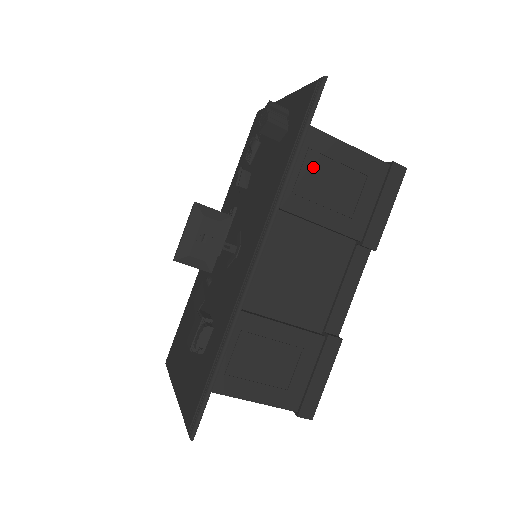
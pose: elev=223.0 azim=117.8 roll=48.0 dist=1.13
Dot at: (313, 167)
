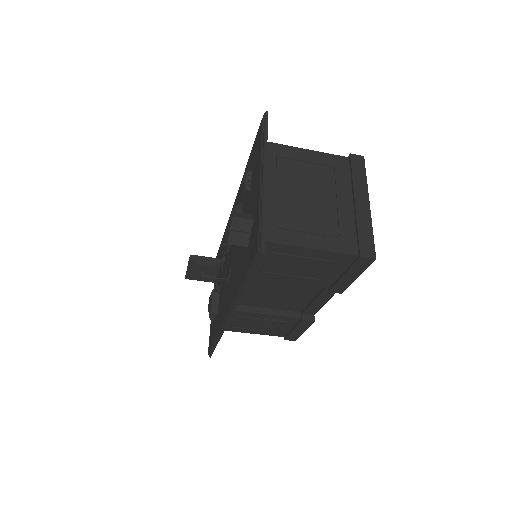
Dot at: (277, 260)
